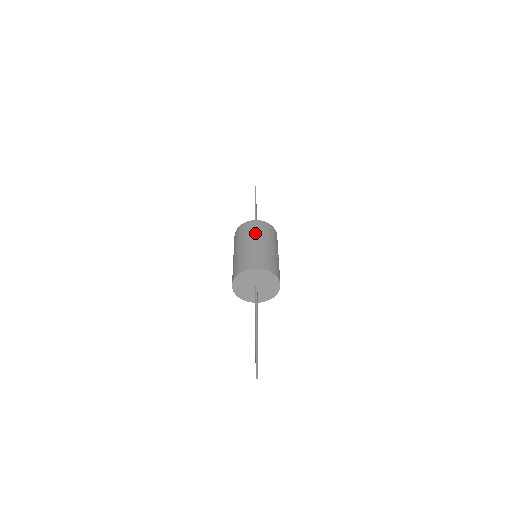
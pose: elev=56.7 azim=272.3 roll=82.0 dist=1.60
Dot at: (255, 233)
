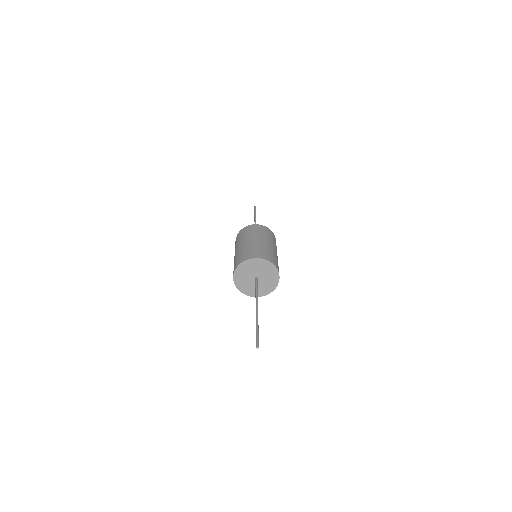
Dot at: (250, 234)
